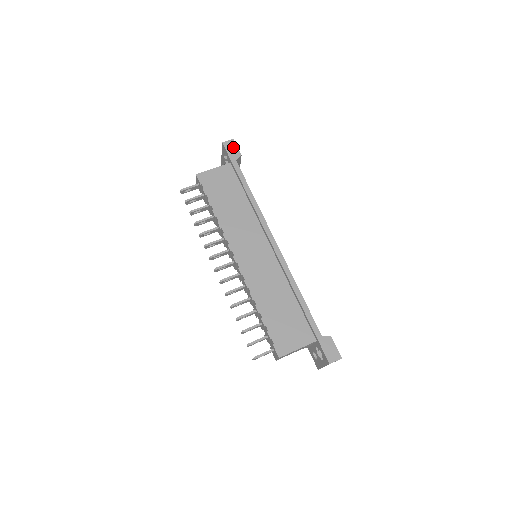
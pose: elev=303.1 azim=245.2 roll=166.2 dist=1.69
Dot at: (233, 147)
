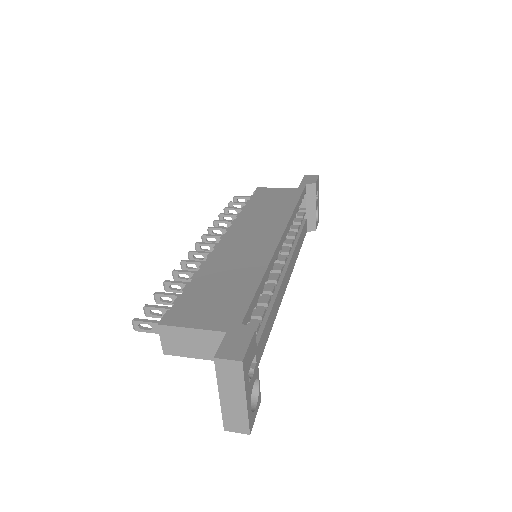
Dot at: (313, 178)
